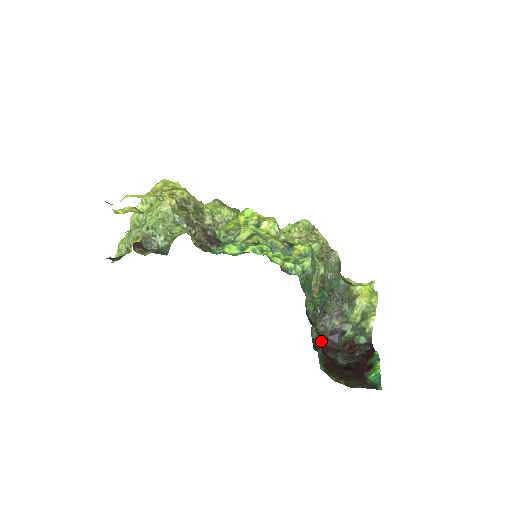
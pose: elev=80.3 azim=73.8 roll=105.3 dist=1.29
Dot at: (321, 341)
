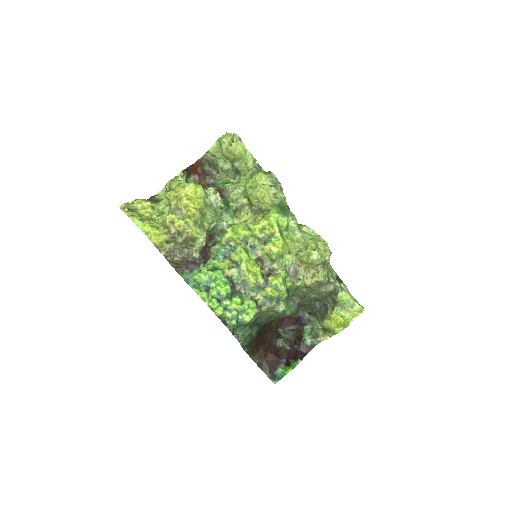
Dot at: (288, 316)
